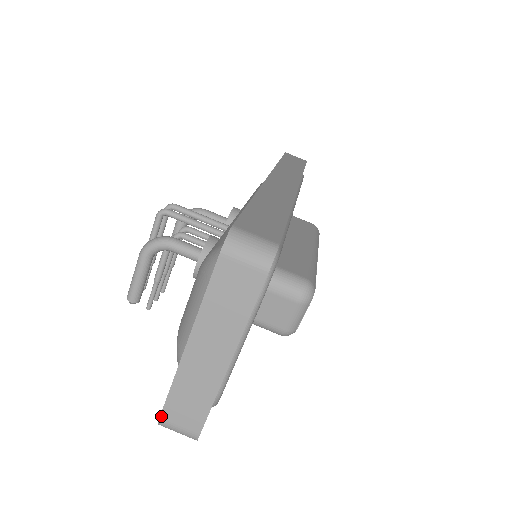
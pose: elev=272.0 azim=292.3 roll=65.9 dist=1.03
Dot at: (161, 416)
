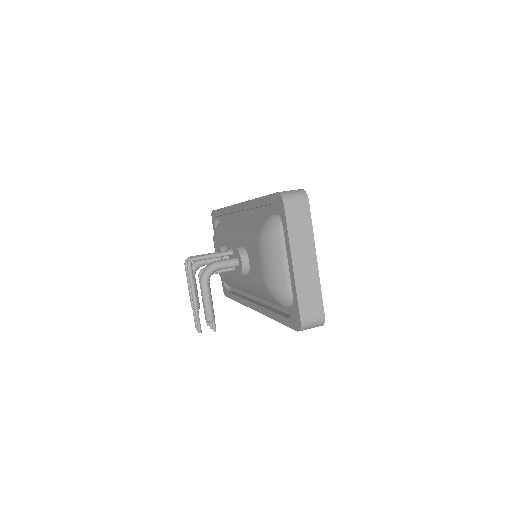
Dot at: (301, 319)
